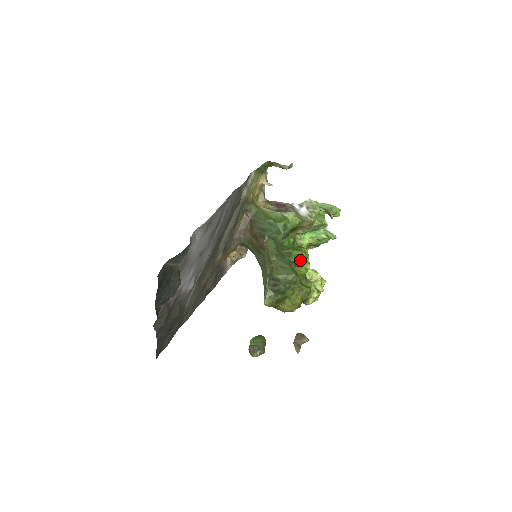
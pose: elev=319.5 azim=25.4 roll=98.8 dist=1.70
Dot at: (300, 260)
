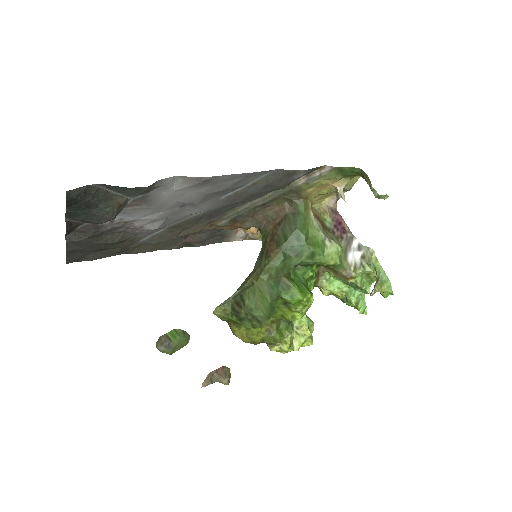
Dot at: (293, 303)
